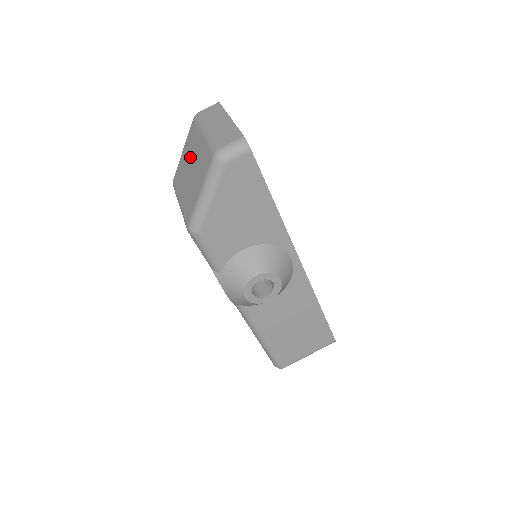
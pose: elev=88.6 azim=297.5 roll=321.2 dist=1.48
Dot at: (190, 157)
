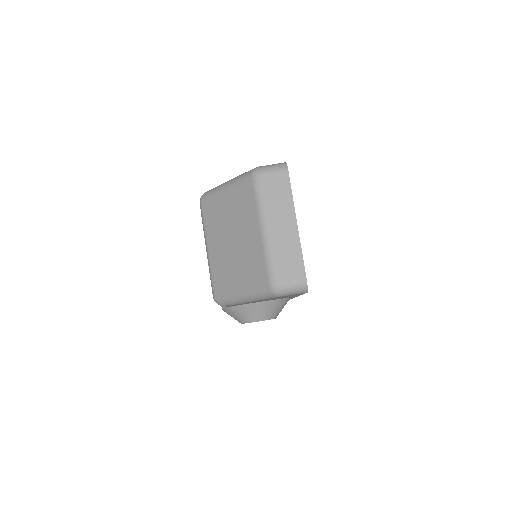
Dot at: (235, 223)
